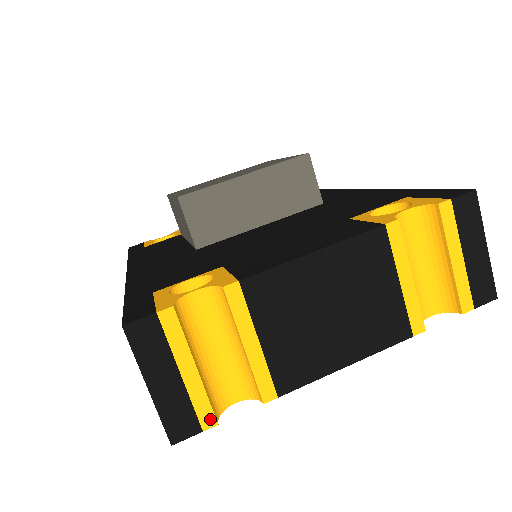
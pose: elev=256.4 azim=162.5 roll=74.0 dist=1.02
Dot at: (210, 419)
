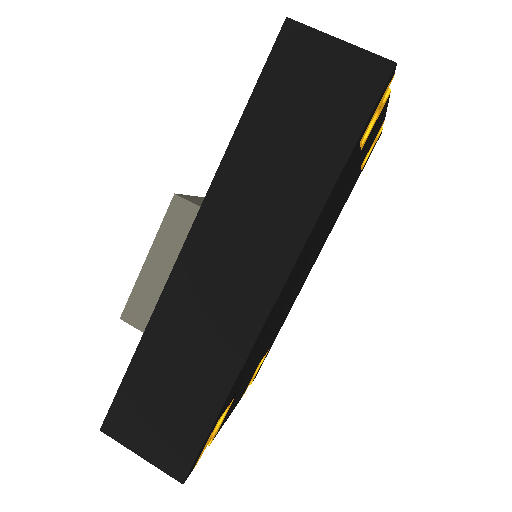
Dot at: occluded
